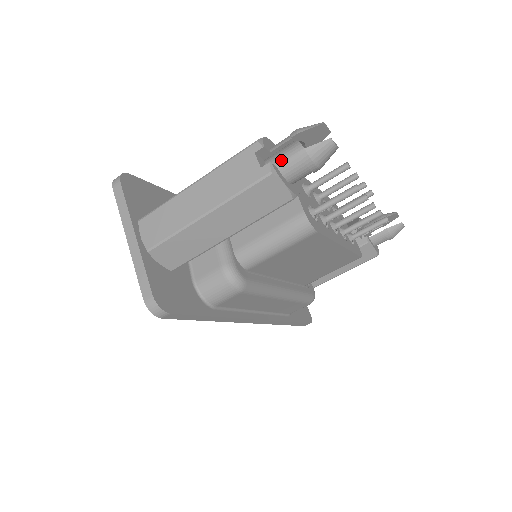
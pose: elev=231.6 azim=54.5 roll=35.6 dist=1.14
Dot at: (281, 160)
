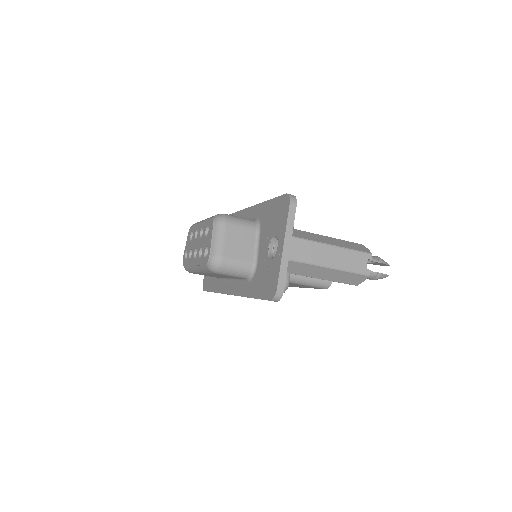
Dot at: occluded
